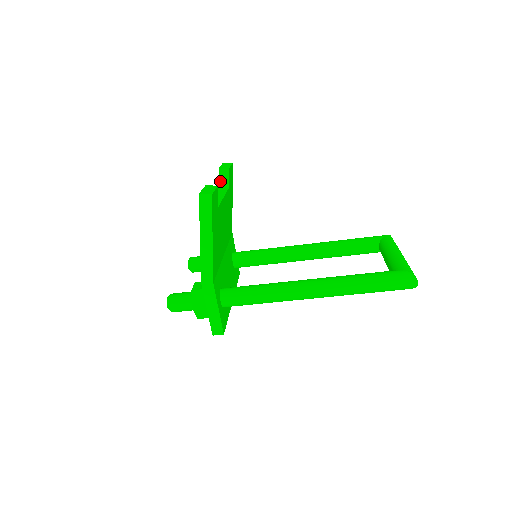
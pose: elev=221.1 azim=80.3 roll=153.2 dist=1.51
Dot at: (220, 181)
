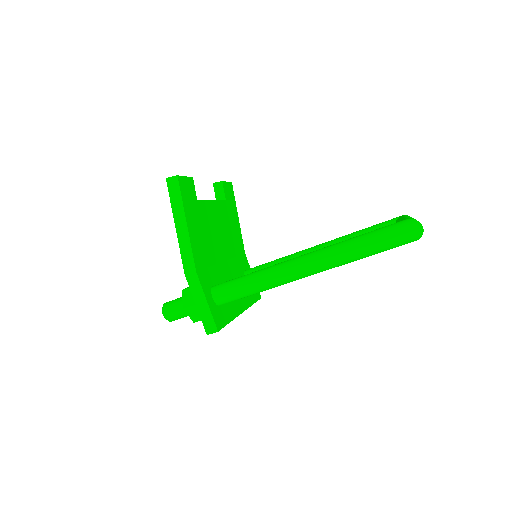
Dot at: (216, 195)
